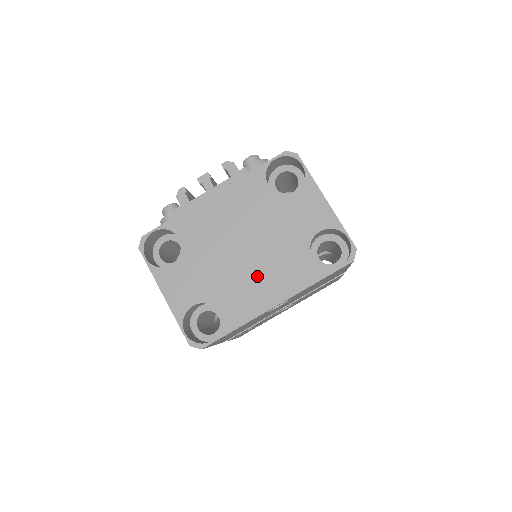
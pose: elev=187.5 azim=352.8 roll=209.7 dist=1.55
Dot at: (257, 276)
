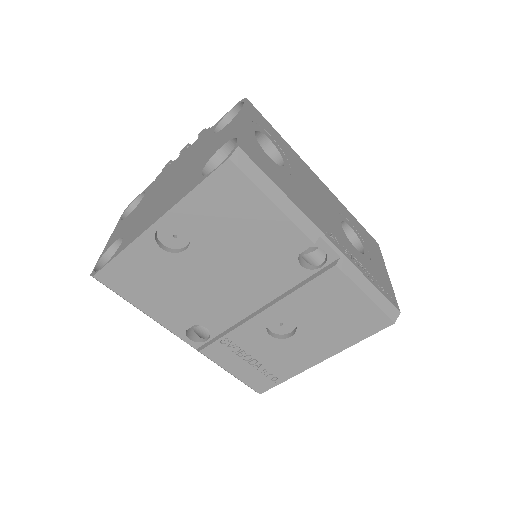
Dot at: (160, 203)
